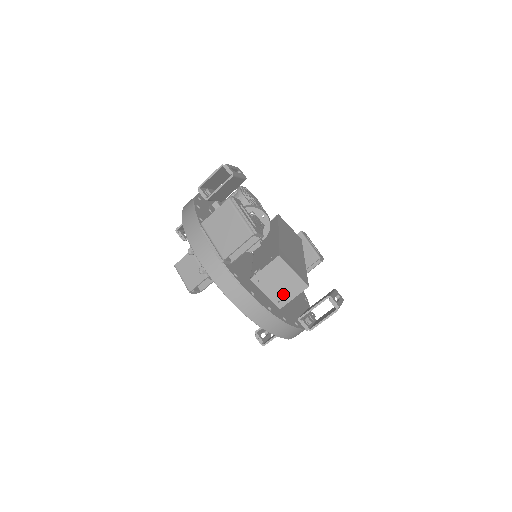
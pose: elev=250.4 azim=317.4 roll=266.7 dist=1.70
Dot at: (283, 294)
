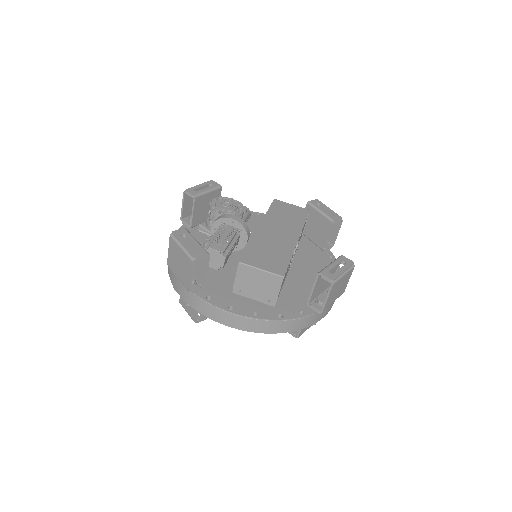
Dot at: (267, 293)
